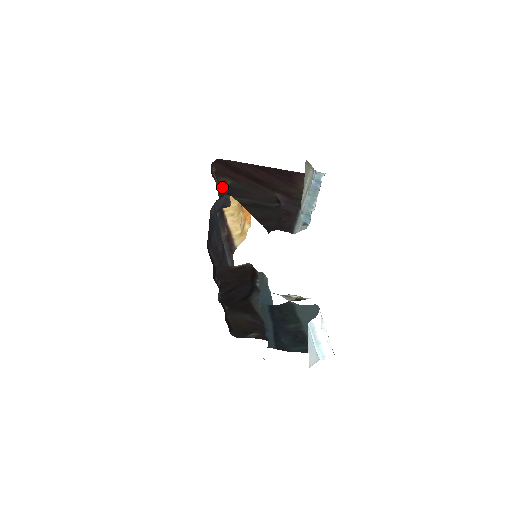
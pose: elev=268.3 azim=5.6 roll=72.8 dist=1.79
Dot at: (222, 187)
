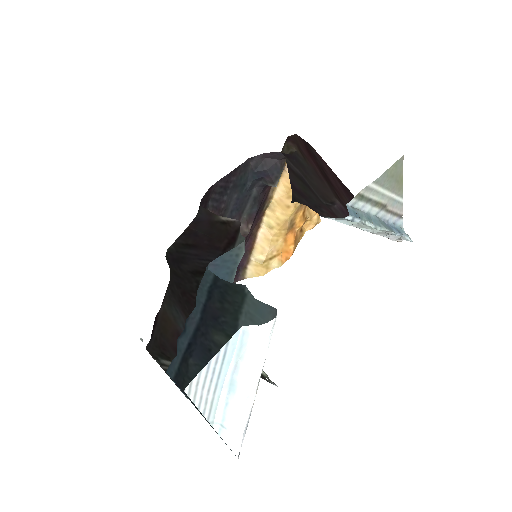
Dot at: occluded
